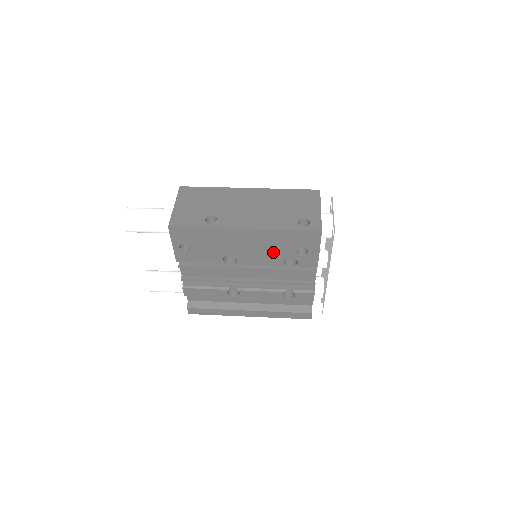
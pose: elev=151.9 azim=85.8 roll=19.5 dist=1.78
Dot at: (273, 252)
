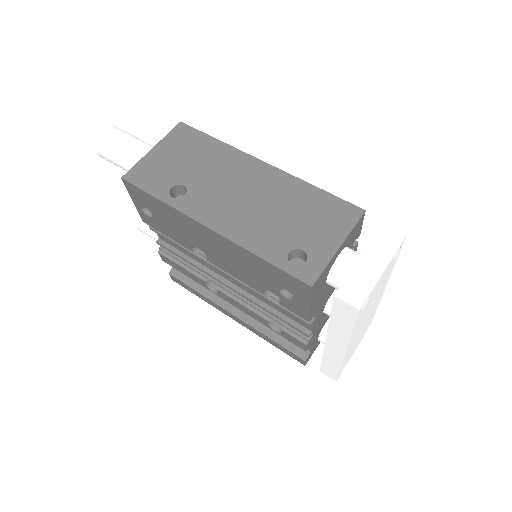
Dot at: (249, 273)
